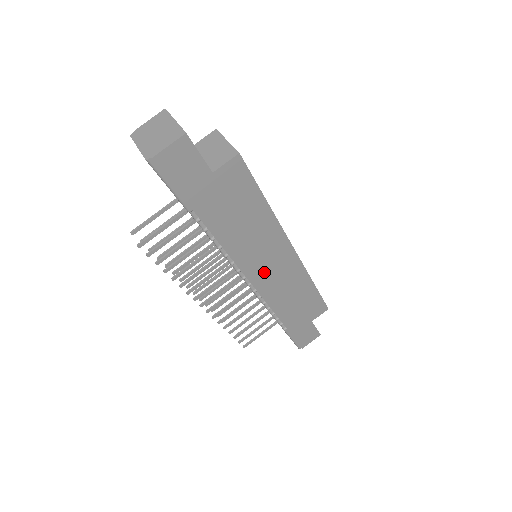
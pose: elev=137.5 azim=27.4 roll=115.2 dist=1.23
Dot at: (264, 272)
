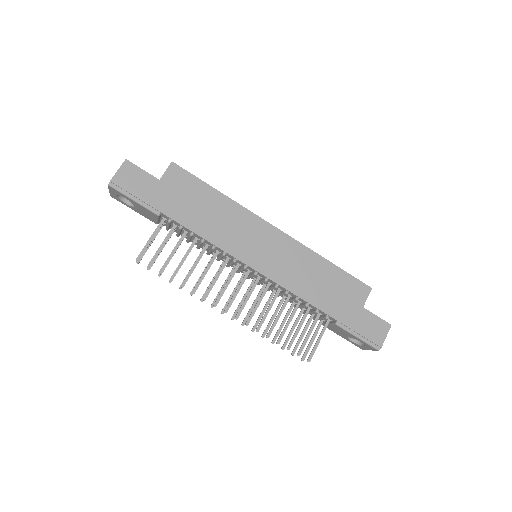
Dot at: (261, 256)
